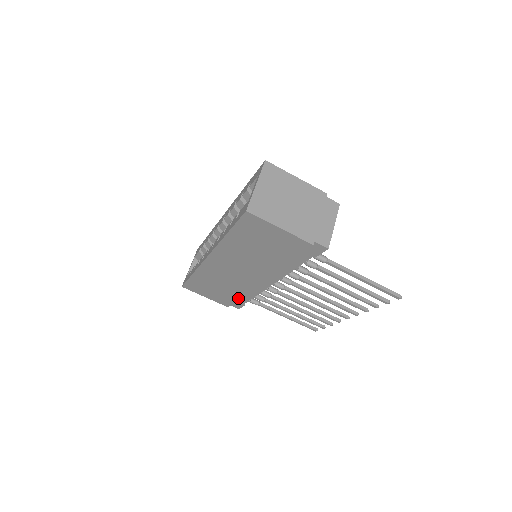
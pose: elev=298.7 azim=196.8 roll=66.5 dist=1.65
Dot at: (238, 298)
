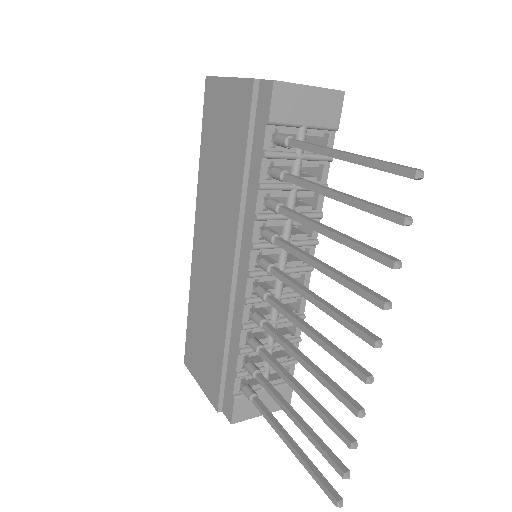
Dot at: (222, 360)
